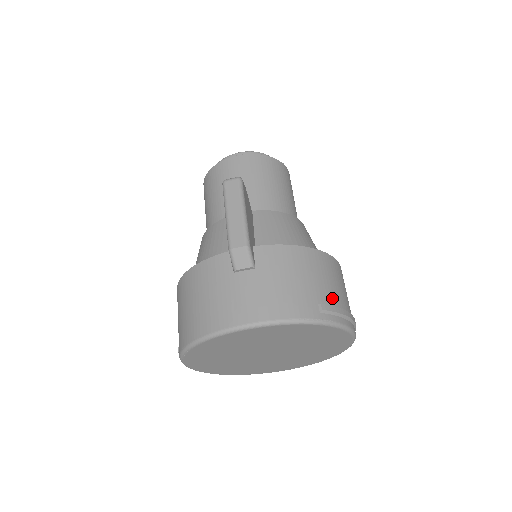
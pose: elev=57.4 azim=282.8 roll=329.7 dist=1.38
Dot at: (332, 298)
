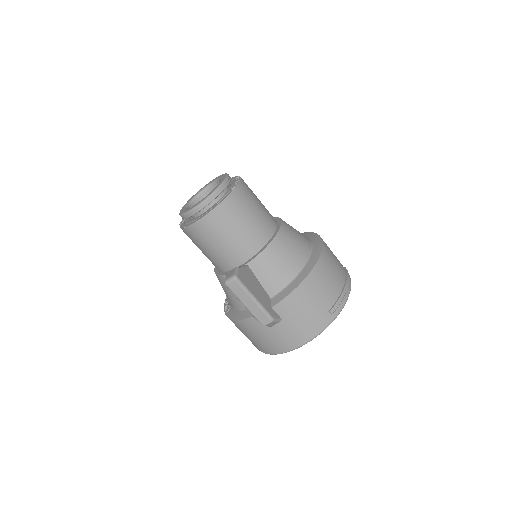
Dot at: (333, 296)
